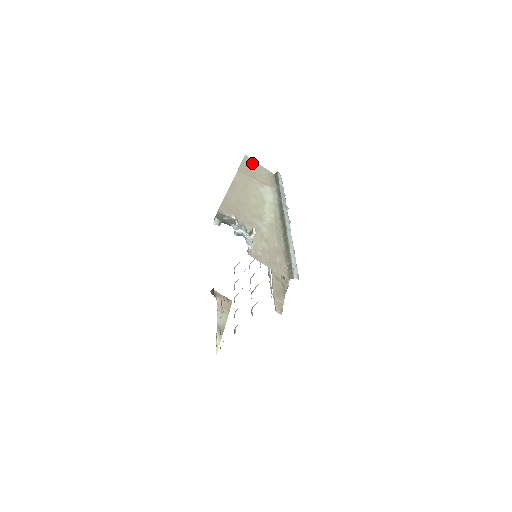
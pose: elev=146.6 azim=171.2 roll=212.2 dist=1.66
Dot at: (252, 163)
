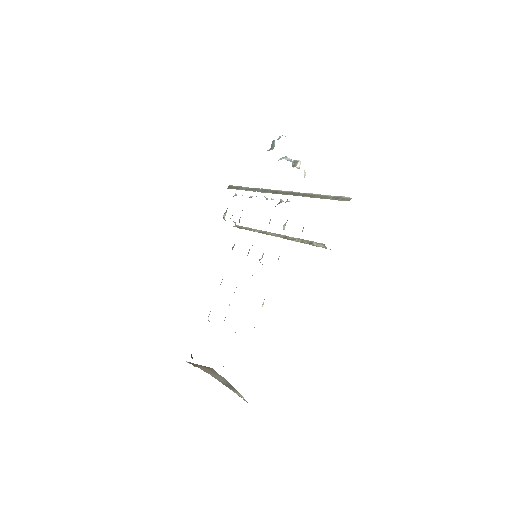
Dot at: occluded
